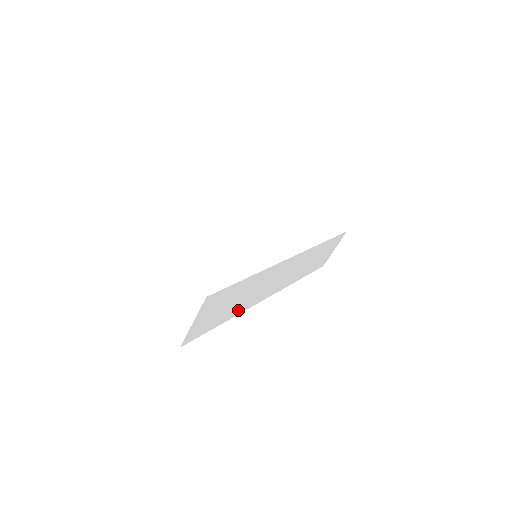
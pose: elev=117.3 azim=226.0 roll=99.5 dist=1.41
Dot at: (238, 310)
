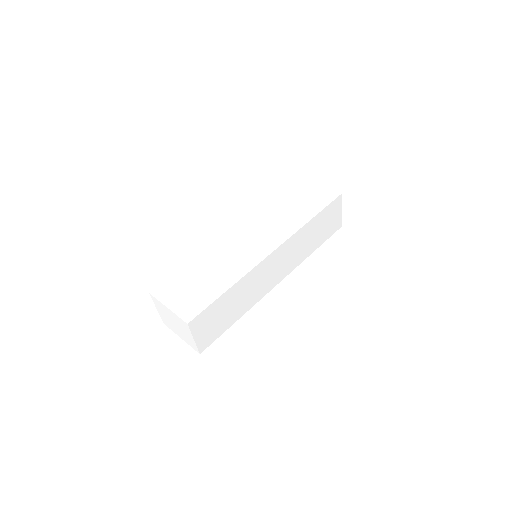
Dot at: (245, 308)
